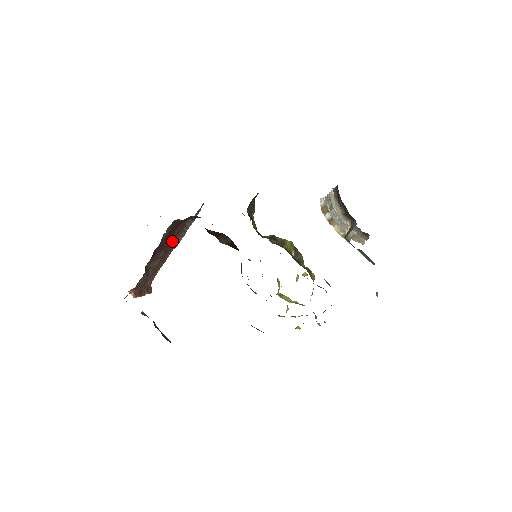
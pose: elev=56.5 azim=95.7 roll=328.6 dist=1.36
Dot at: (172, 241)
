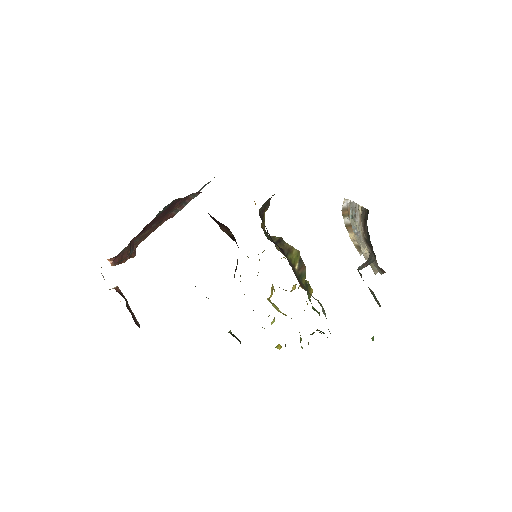
Dot at: (169, 212)
